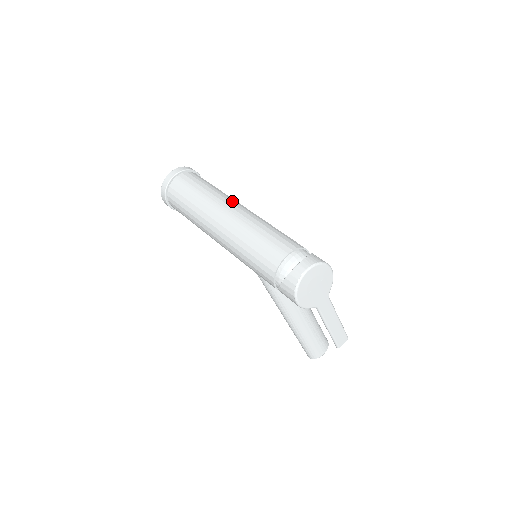
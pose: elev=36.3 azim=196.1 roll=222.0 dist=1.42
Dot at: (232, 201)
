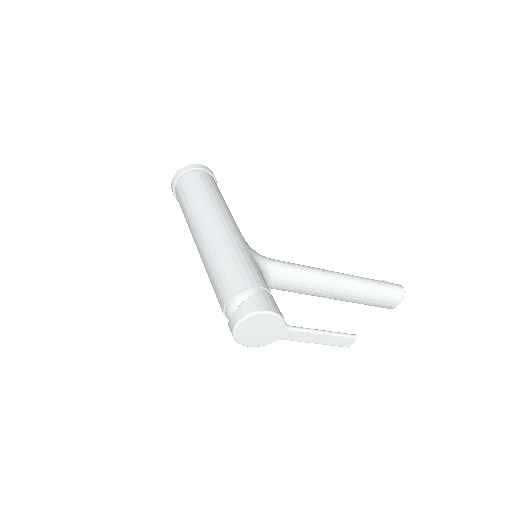
Dot at: (205, 219)
